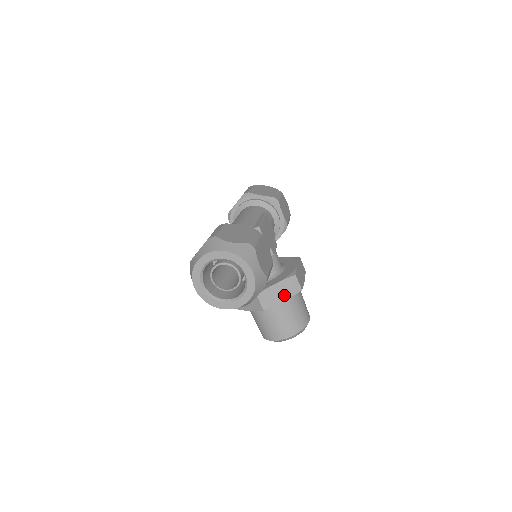
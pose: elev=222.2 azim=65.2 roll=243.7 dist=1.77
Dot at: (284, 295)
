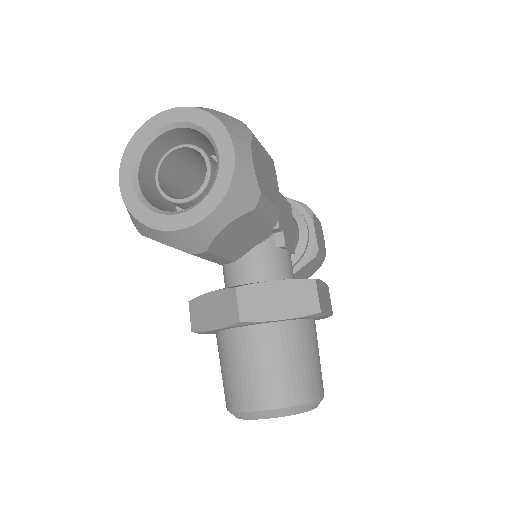
Dot at: (286, 308)
